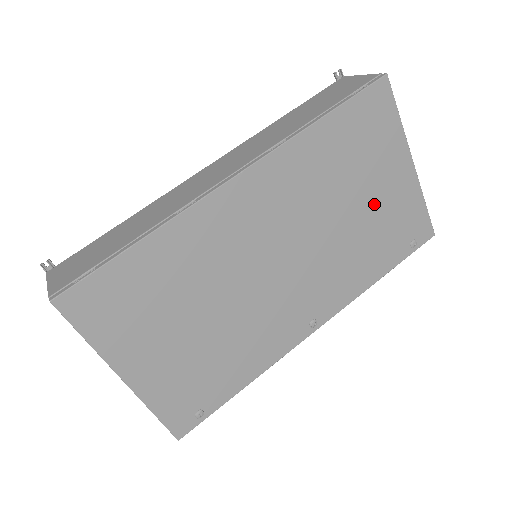
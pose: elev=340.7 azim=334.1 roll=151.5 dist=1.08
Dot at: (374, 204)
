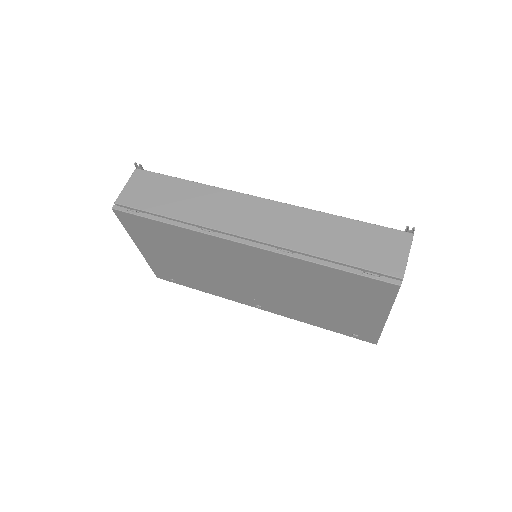
Dot at: (338, 309)
